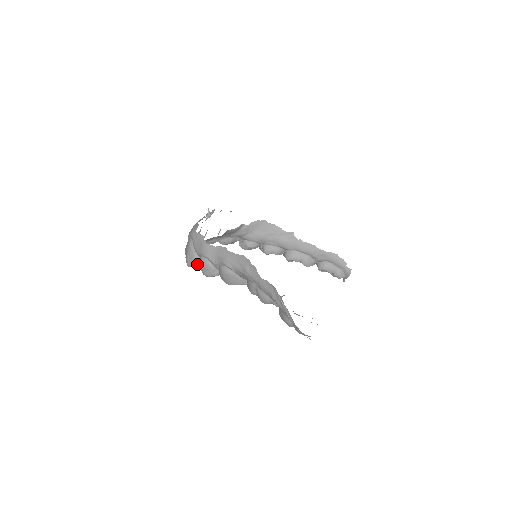
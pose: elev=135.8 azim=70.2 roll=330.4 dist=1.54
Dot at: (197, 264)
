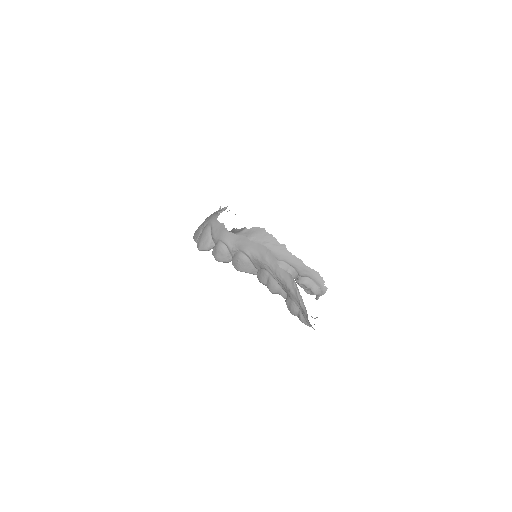
Dot at: (209, 249)
